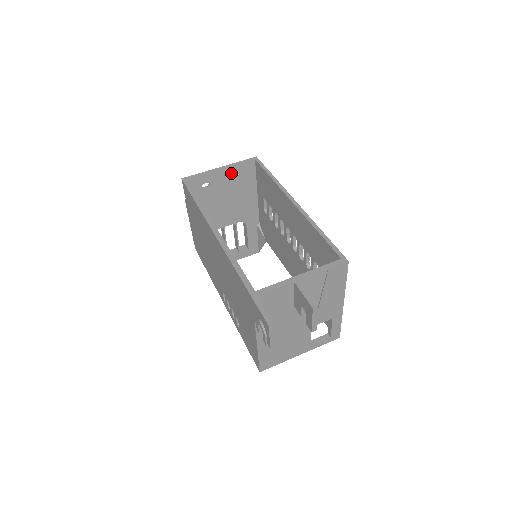
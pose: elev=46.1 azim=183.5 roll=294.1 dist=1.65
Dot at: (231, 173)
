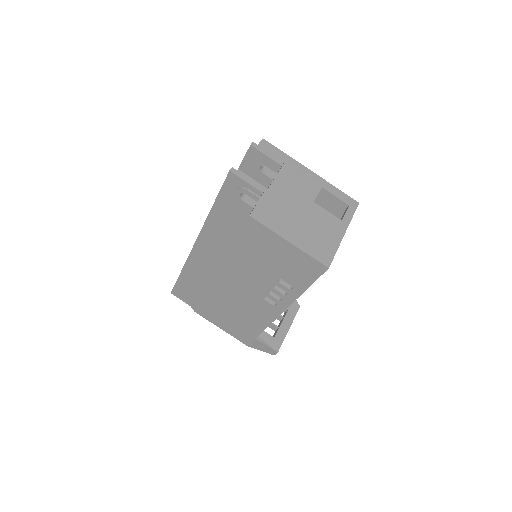
Dot at: occluded
